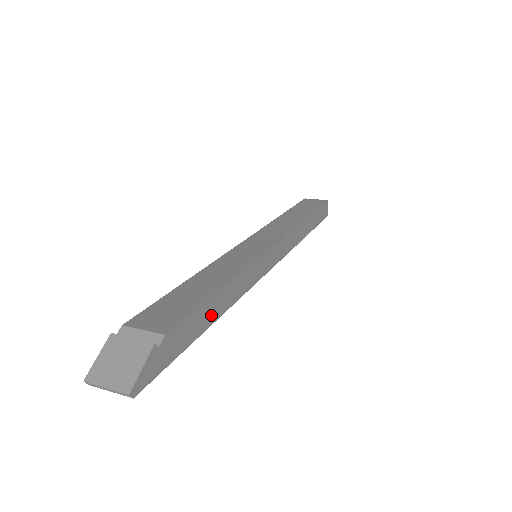
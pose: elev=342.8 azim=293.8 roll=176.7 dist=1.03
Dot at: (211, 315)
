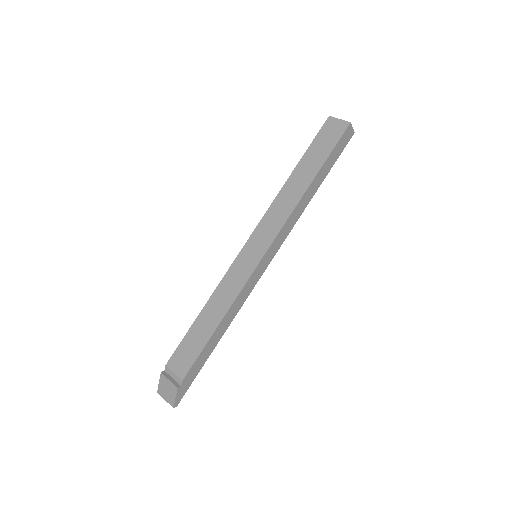
Dot at: (214, 343)
